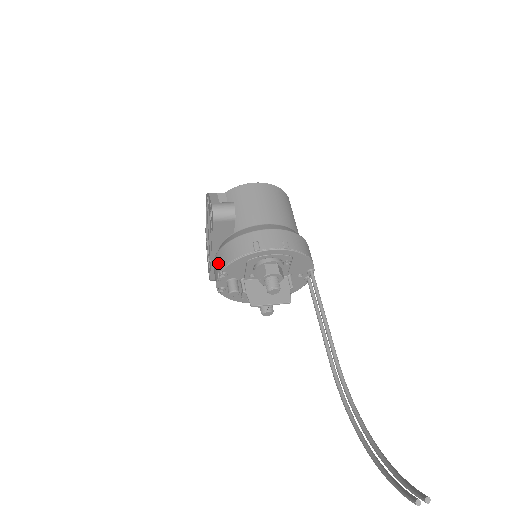
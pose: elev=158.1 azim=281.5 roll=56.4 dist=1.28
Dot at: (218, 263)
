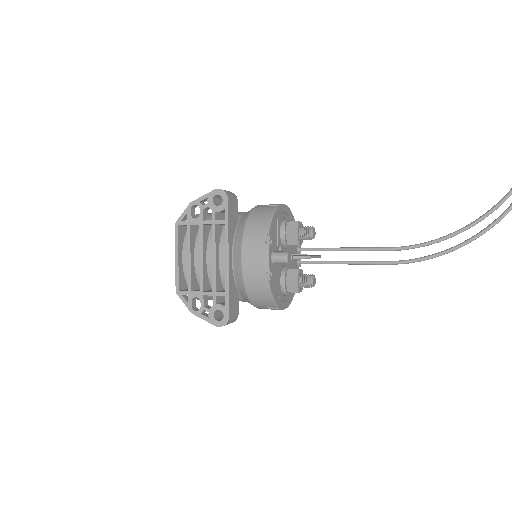
Dot at: (255, 238)
